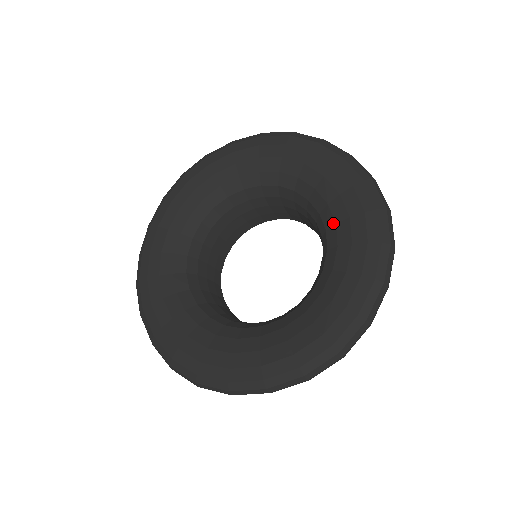
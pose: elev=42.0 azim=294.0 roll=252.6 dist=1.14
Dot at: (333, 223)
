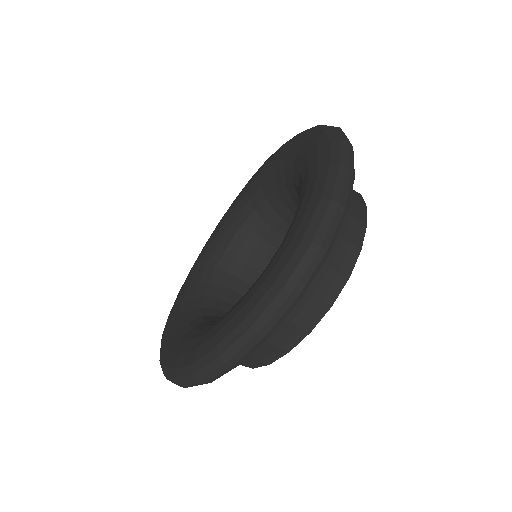
Dot at: (282, 242)
